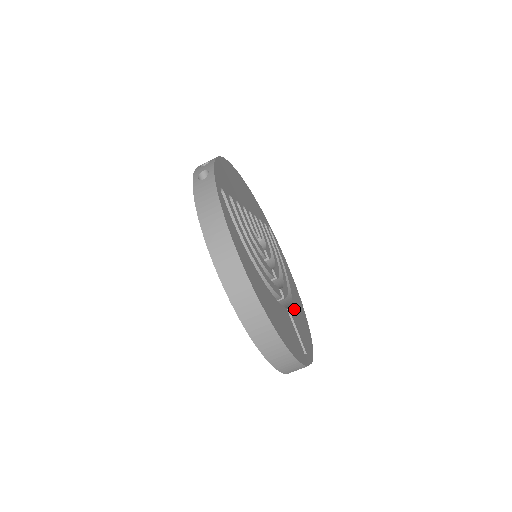
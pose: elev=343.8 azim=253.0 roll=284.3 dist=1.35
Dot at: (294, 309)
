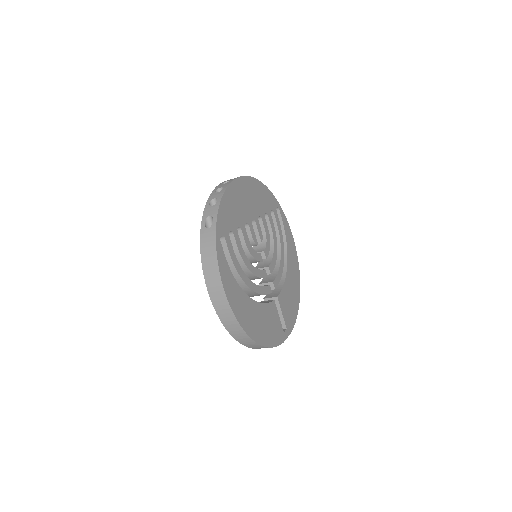
Dot at: (285, 289)
